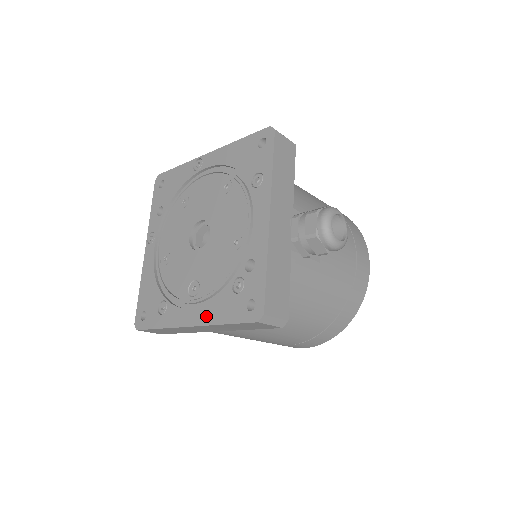
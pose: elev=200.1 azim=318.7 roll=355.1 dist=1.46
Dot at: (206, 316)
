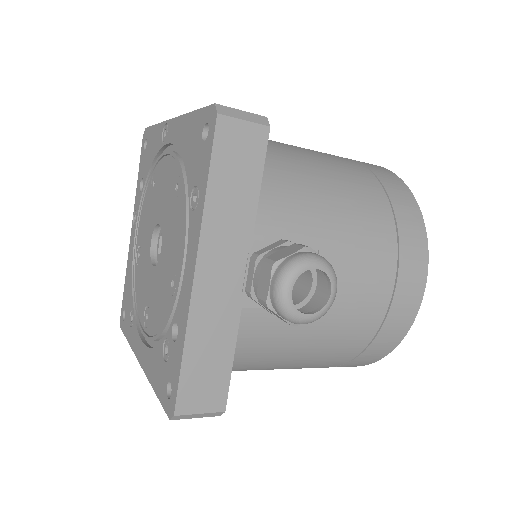
Dot at: (147, 364)
